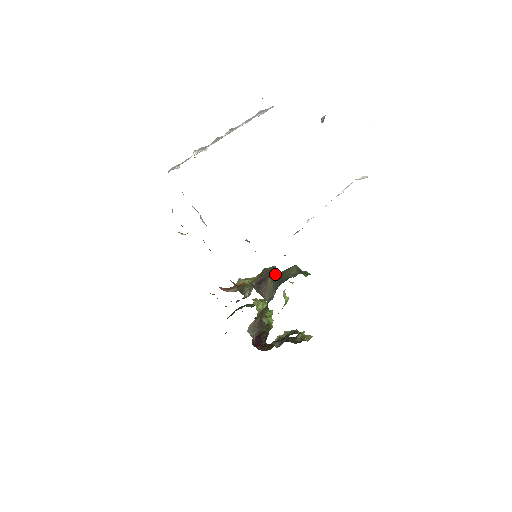
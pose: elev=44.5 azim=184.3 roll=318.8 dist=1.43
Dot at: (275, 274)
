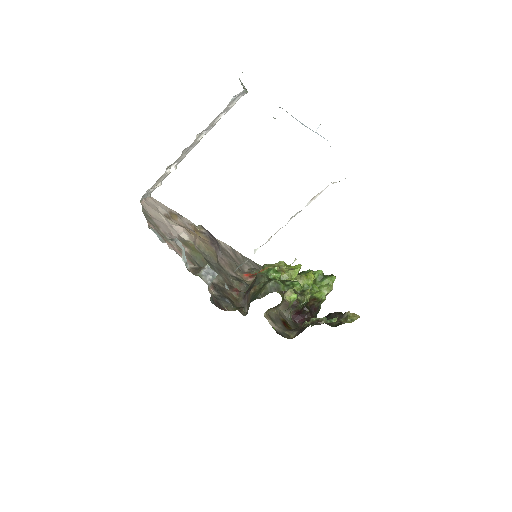
Dot at: (259, 284)
